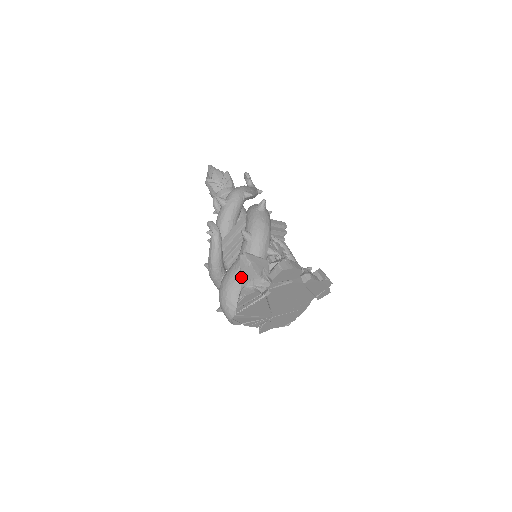
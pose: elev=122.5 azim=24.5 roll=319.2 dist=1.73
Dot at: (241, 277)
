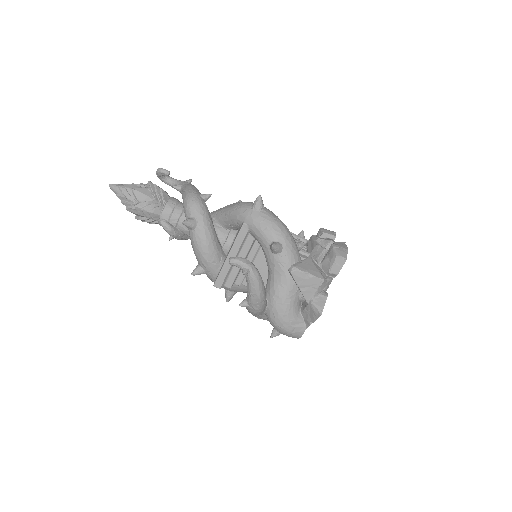
Dot at: (302, 292)
